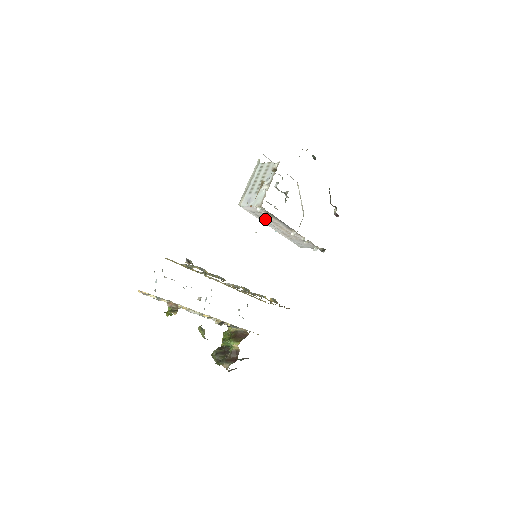
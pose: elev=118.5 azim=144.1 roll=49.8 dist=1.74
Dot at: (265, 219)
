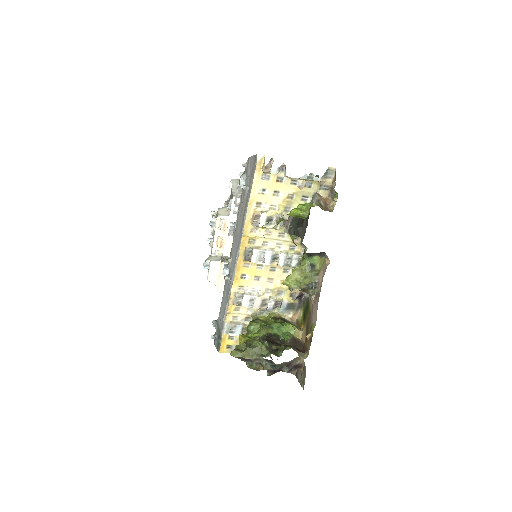
Dot at: occluded
